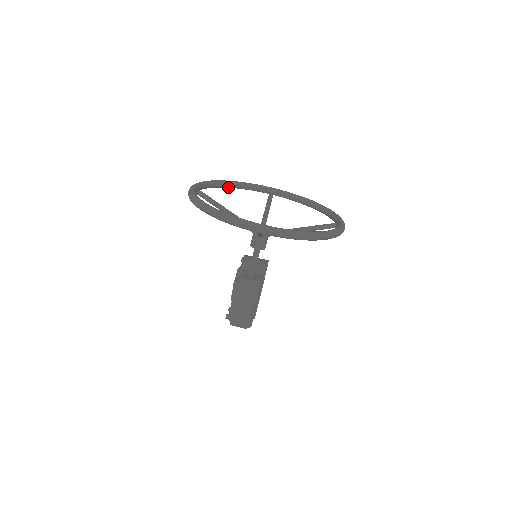
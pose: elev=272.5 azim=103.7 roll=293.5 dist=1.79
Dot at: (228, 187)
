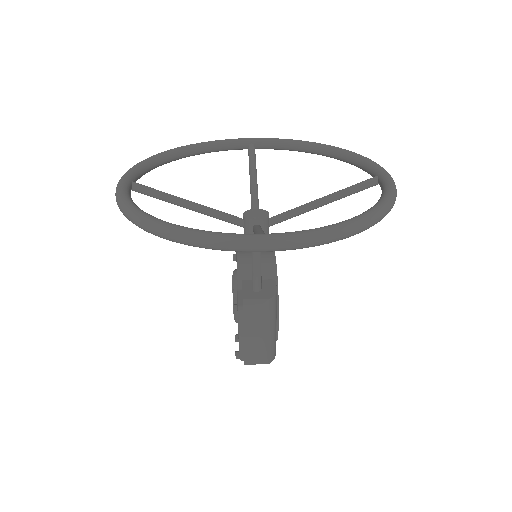
Dot at: (182, 157)
